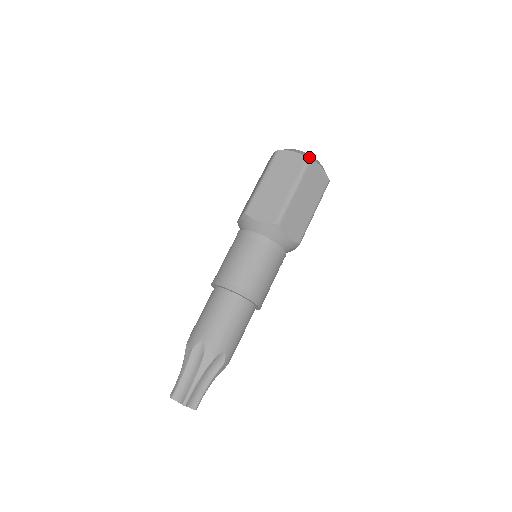
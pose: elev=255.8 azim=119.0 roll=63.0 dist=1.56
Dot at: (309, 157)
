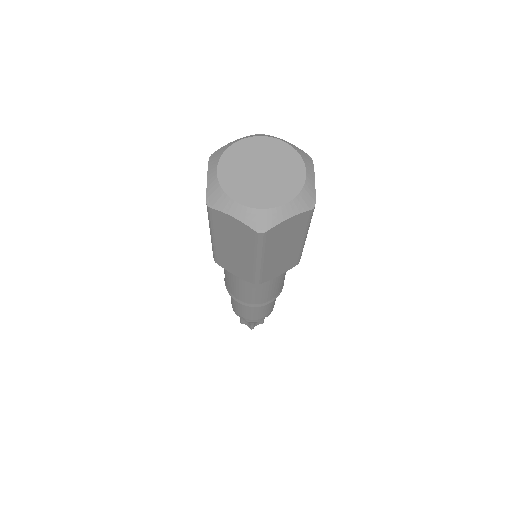
Dot at: (260, 223)
